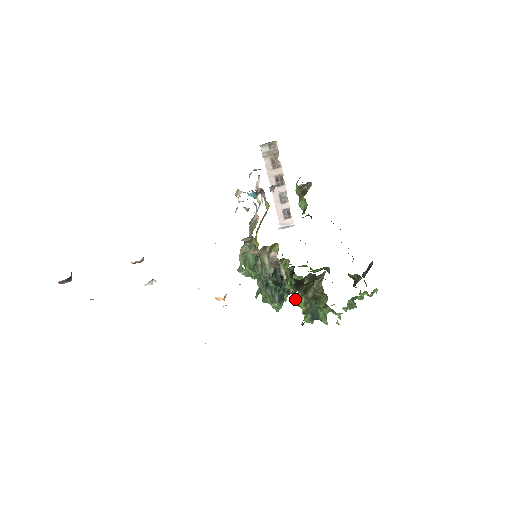
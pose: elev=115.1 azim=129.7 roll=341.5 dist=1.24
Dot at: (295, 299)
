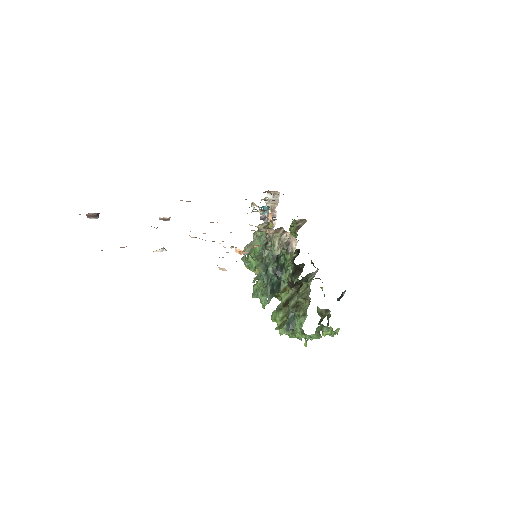
Dot at: (272, 314)
